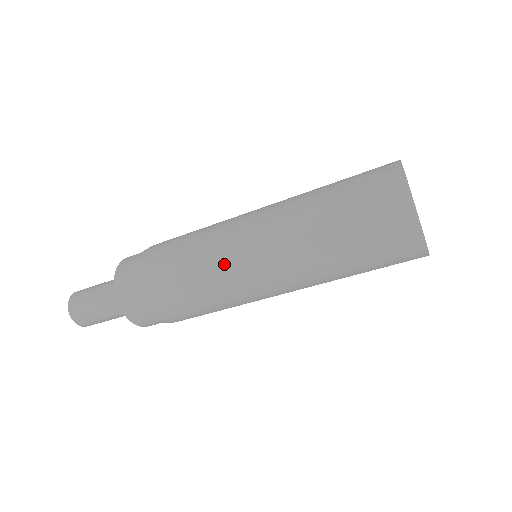
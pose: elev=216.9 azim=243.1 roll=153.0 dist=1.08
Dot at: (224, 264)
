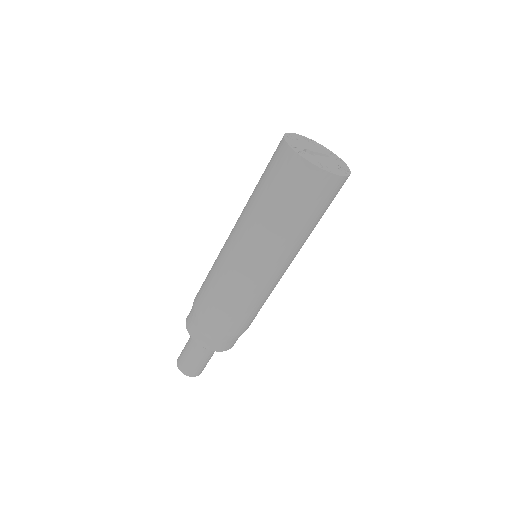
Dot at: (221, 256)
